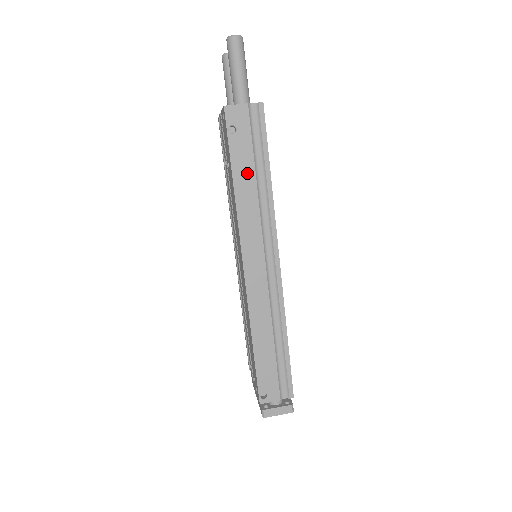
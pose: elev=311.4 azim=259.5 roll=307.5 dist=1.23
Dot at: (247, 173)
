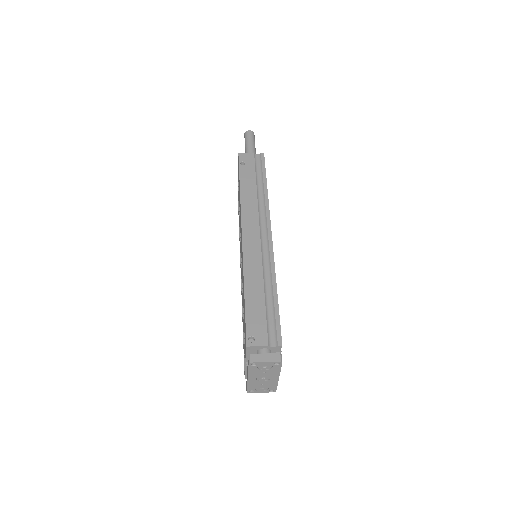
Dot at: (250, 184)
